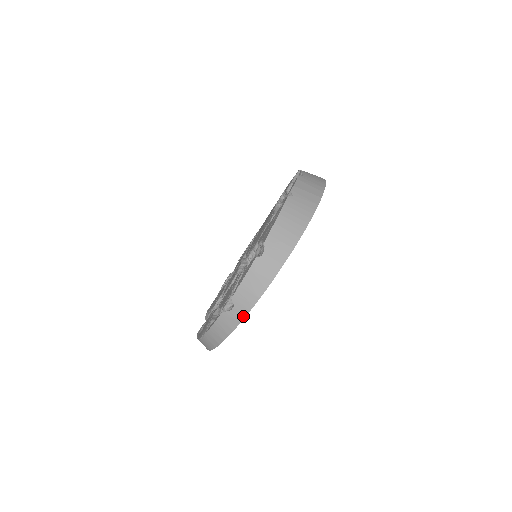
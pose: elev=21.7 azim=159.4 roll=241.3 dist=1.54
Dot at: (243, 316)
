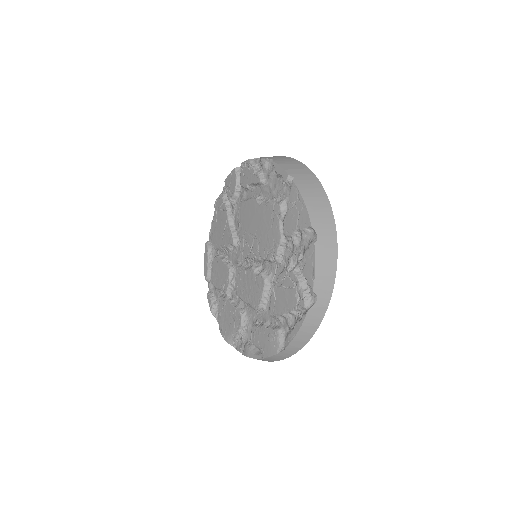
Dot at: (328, 300)
